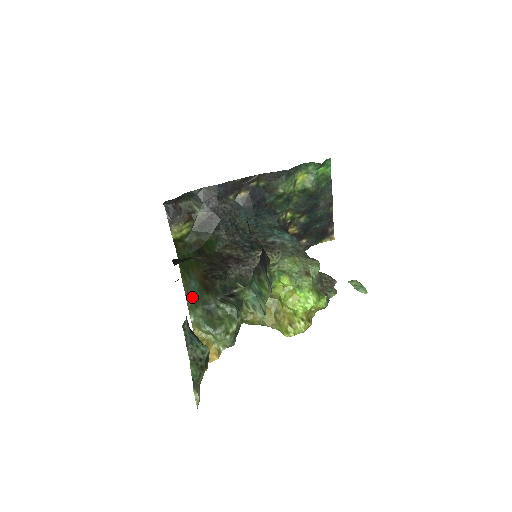
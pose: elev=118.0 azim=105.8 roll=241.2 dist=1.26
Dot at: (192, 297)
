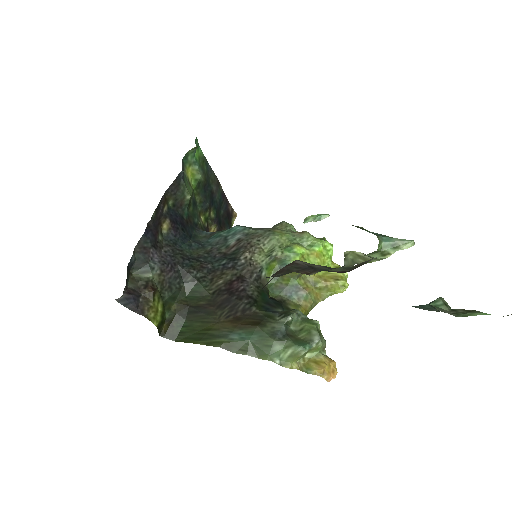
Dot at: (252, 346)
